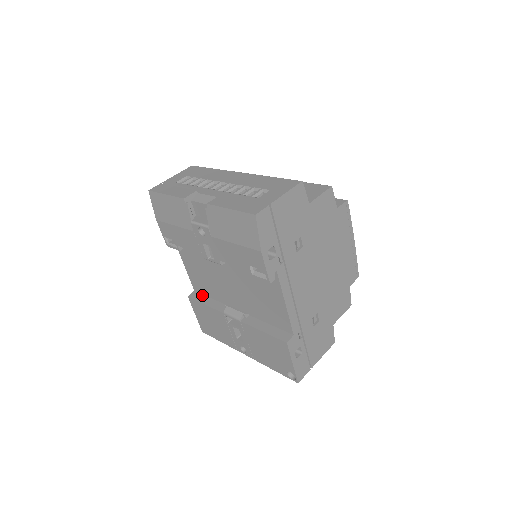
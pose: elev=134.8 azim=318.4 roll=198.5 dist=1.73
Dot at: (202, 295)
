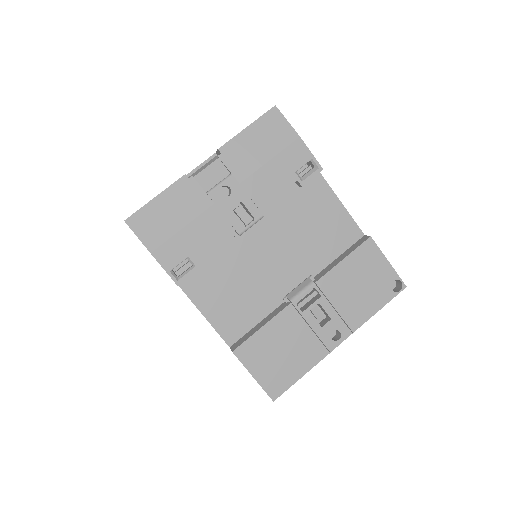
Dot at: (245, 335)
